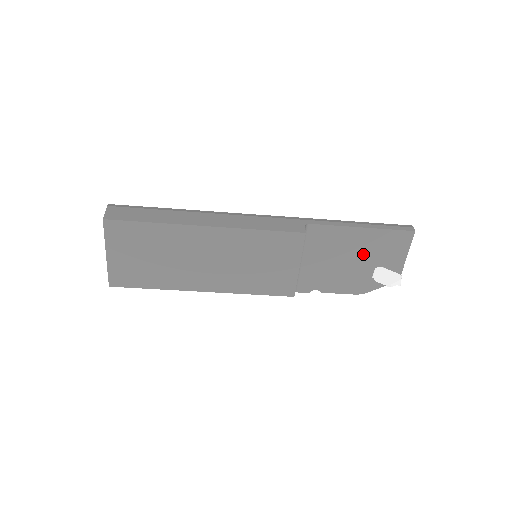
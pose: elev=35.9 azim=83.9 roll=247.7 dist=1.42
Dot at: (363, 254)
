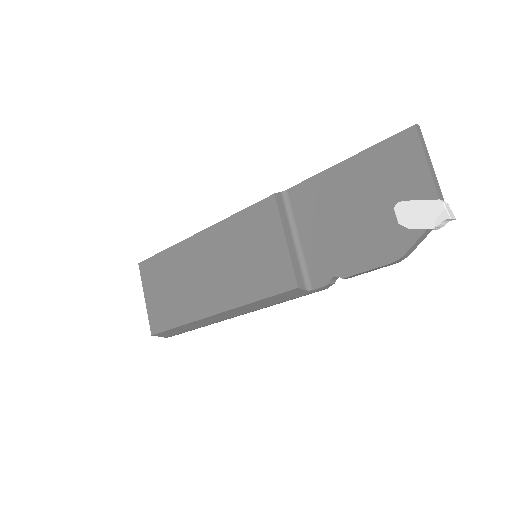
Dot at: (365, 195)
